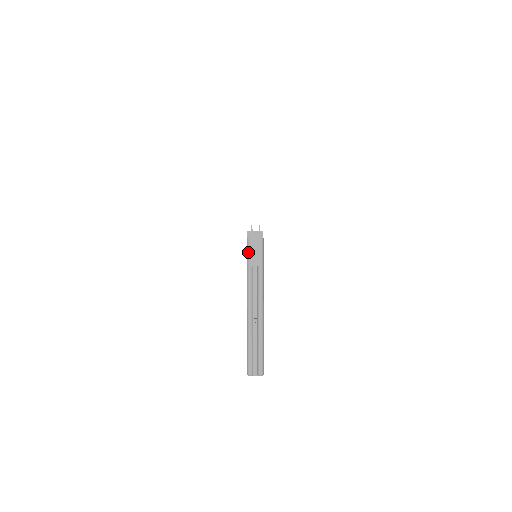
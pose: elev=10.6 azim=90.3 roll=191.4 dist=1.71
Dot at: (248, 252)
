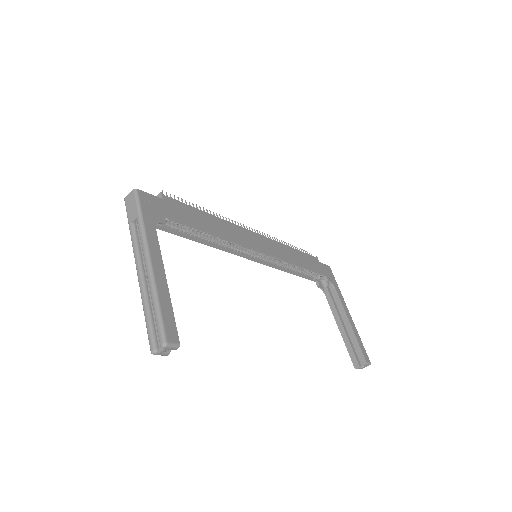
Dot at: occluded
